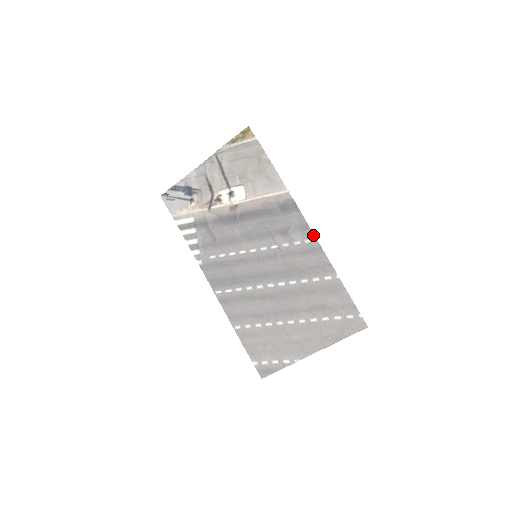
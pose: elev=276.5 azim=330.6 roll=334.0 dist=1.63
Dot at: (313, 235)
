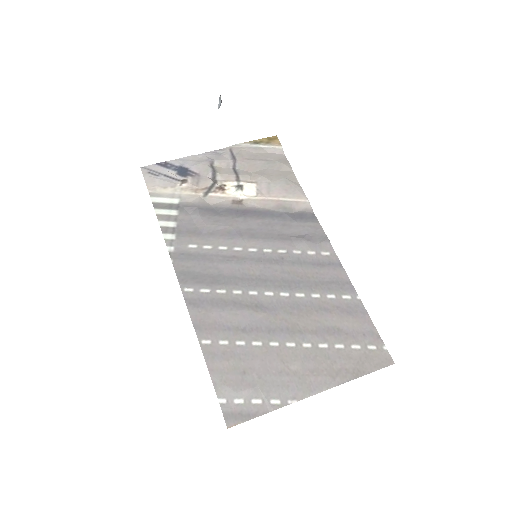
Dot at: (332, 248)
